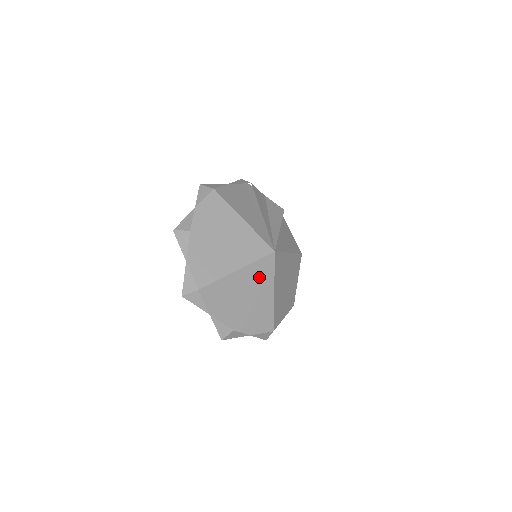
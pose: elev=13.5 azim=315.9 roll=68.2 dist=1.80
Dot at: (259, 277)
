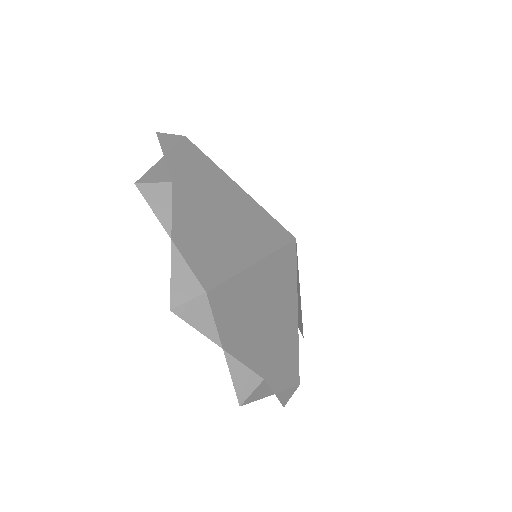
Dot at: (281, 281)
